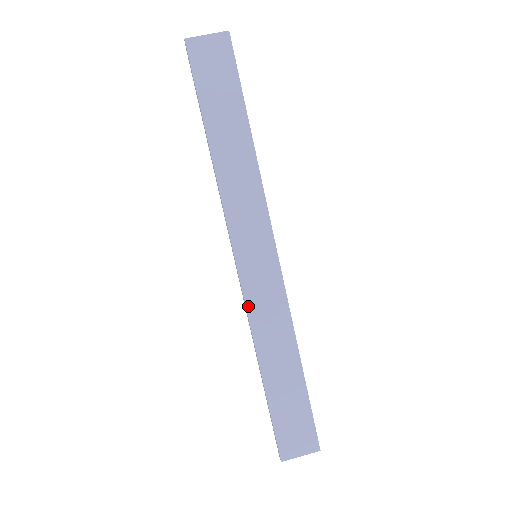
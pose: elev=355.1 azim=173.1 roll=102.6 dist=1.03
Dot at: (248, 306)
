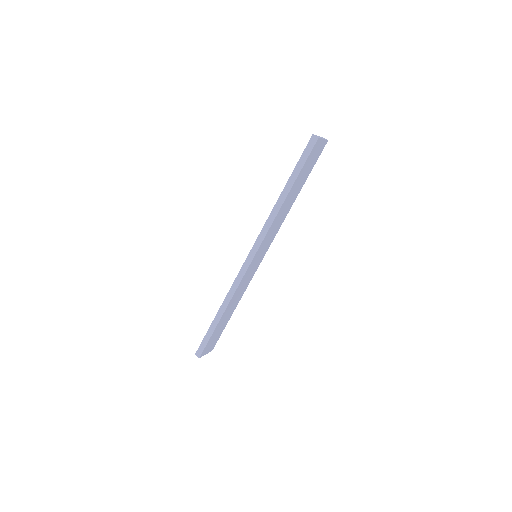
Dot at: (241, 283)
